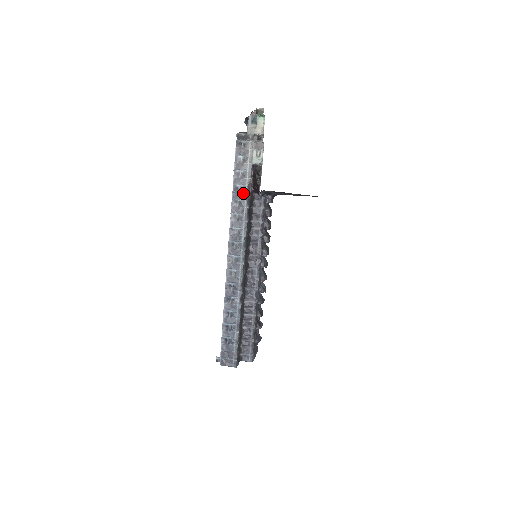
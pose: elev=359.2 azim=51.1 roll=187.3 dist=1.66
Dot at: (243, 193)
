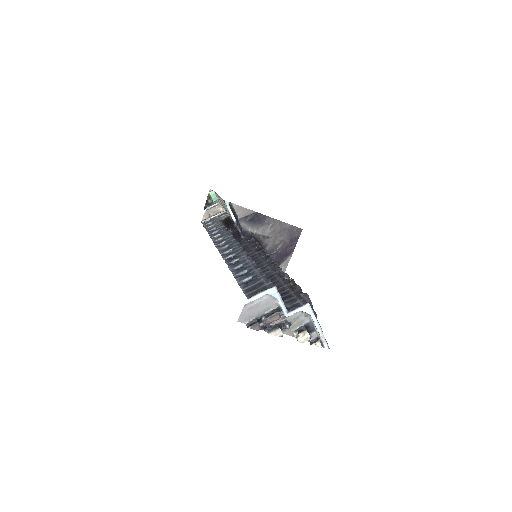
Dot at: occluded
